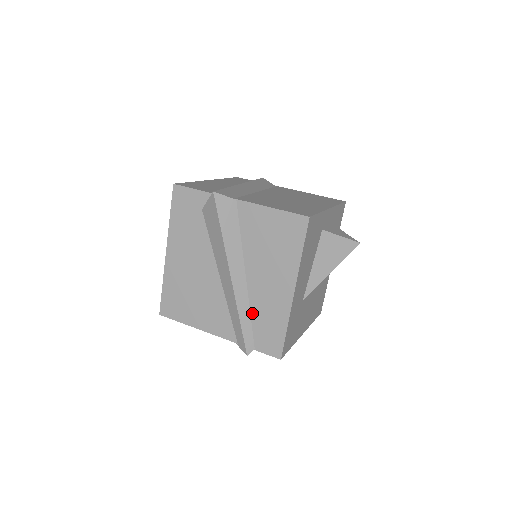
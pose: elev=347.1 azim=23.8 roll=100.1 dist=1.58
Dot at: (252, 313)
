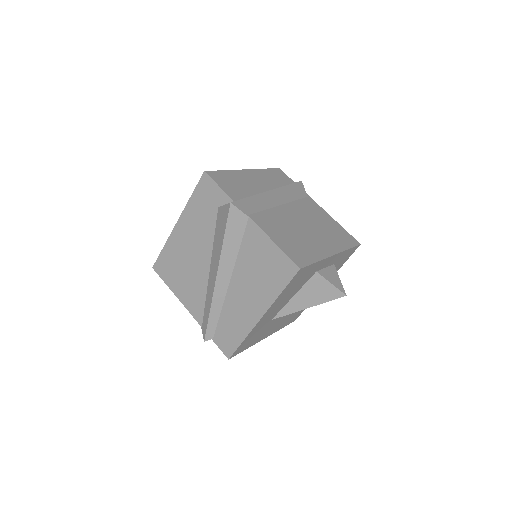
Dot at: (222, 312)
